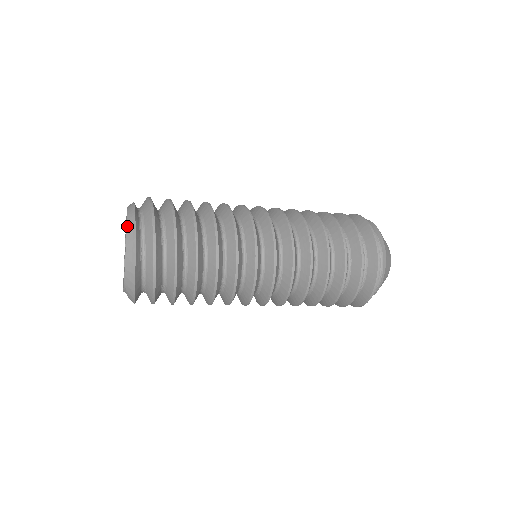
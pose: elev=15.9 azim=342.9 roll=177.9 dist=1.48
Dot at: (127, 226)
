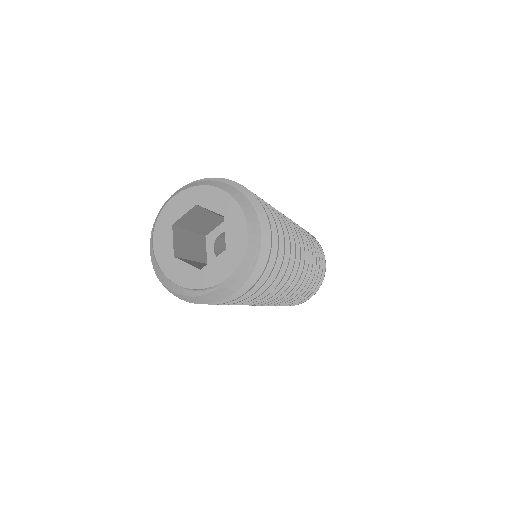
Dot at: (246, 216)
